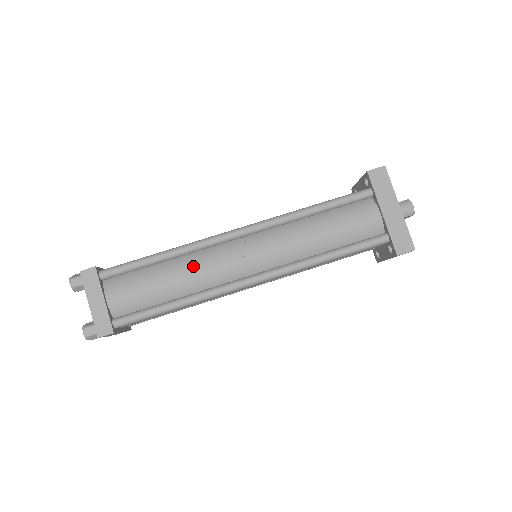
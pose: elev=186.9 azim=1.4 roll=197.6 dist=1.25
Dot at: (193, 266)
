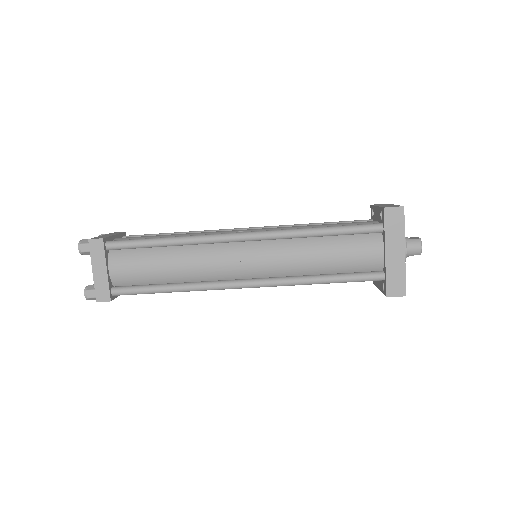
Dot at: (192, 258)
